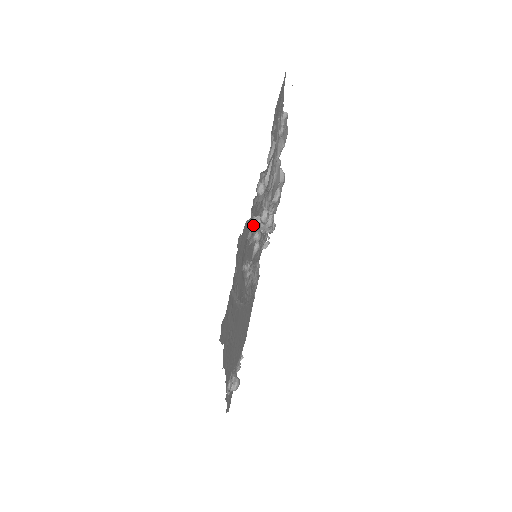
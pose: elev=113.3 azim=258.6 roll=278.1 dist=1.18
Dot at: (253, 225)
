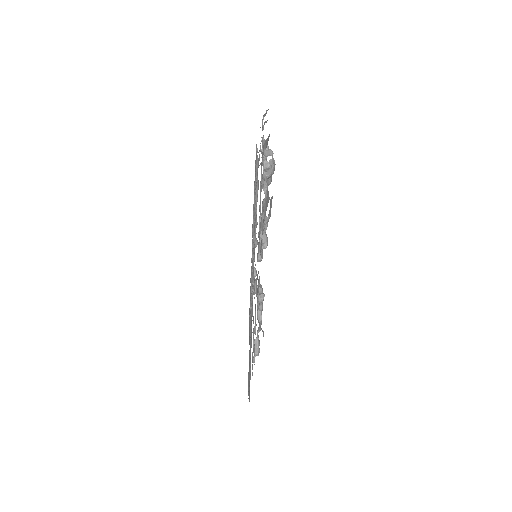
Dot at: occluded
